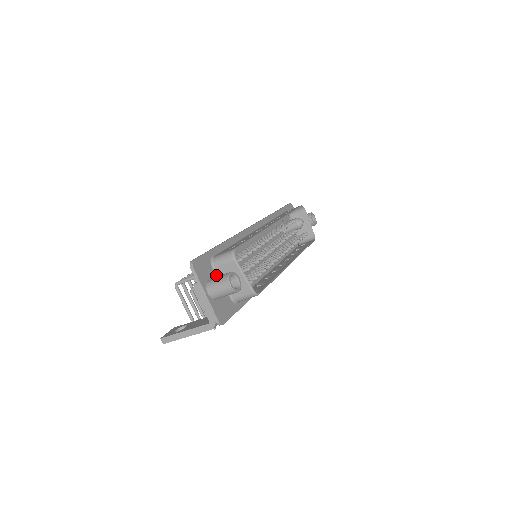
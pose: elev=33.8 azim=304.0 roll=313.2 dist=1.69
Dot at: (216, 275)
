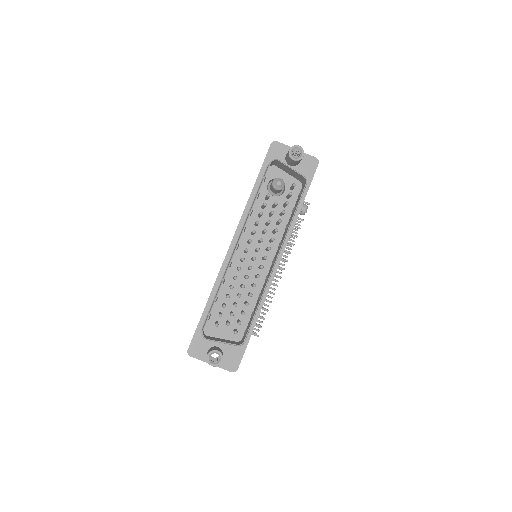
Dot at: occluded
